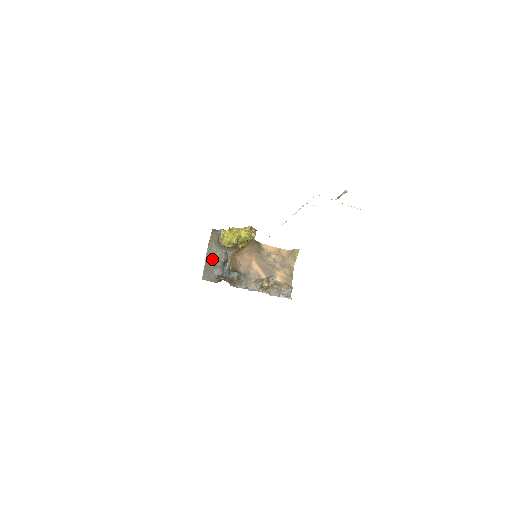
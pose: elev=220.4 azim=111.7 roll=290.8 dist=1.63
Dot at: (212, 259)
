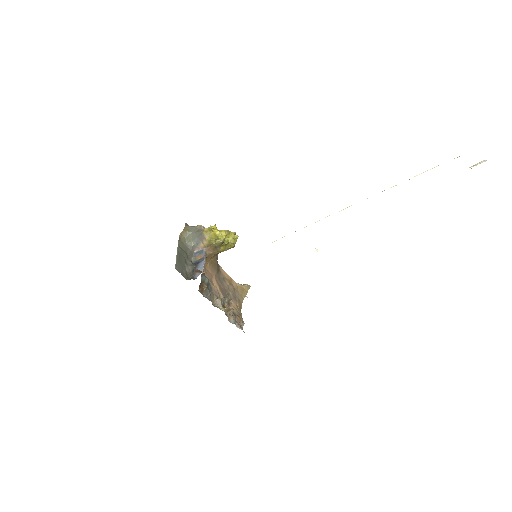
Dot at: (183, 253)
